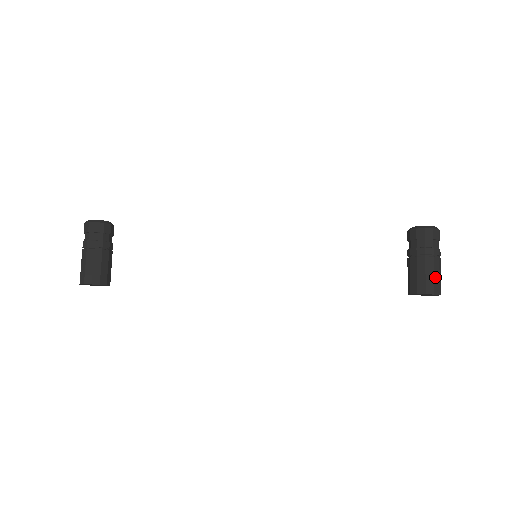
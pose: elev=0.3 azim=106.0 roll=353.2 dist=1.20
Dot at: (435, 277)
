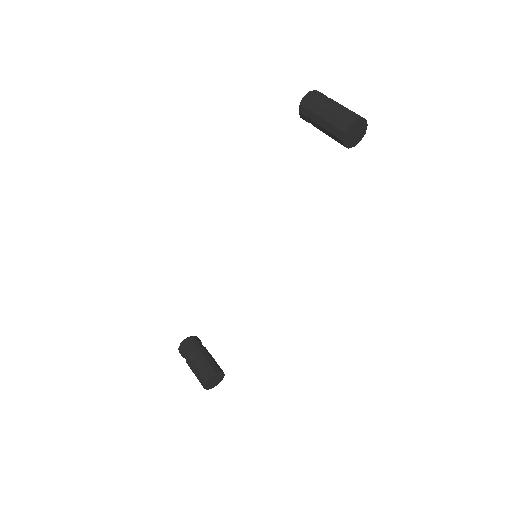
Dot at: (338, 116)
